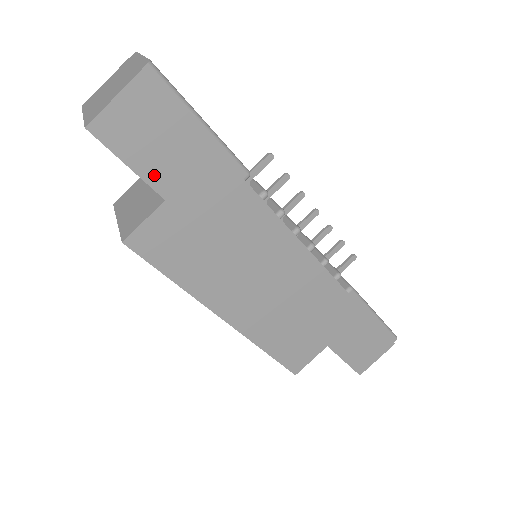
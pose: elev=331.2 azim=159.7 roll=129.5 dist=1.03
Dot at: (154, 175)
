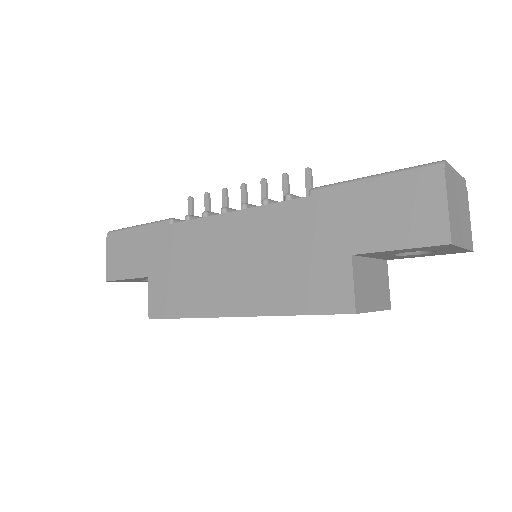
Dot at: (136, 271)
